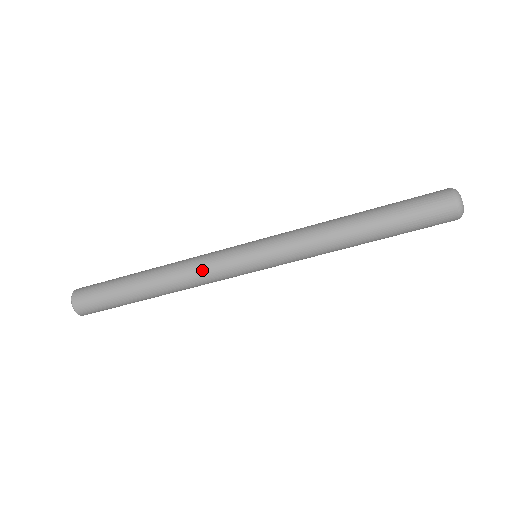
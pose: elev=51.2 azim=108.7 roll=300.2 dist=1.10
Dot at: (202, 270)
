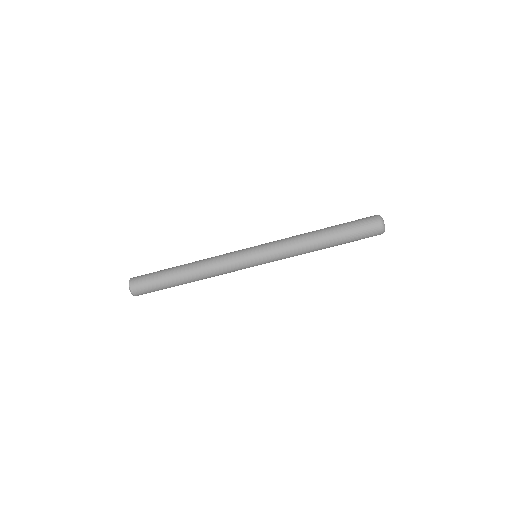
Dot at: (220, 260)
